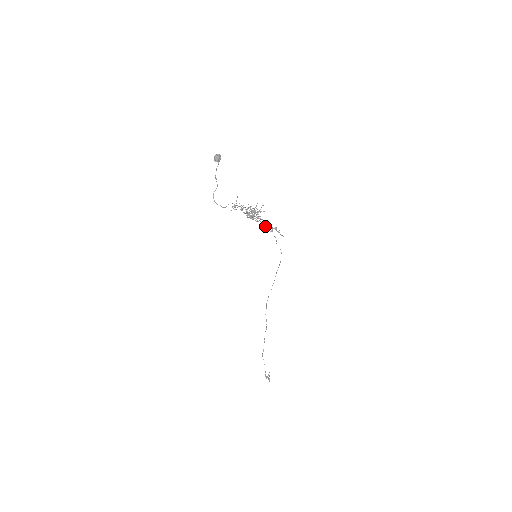
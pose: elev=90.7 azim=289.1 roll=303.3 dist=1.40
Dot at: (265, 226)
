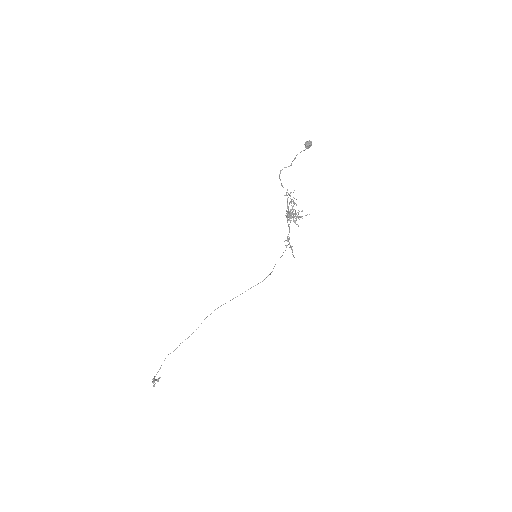
Dot at: (287, 236)
